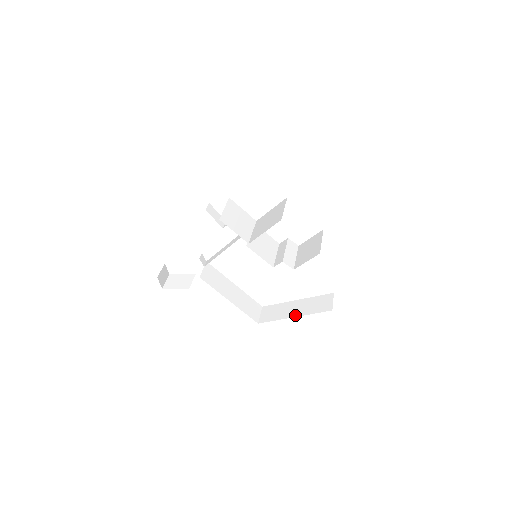
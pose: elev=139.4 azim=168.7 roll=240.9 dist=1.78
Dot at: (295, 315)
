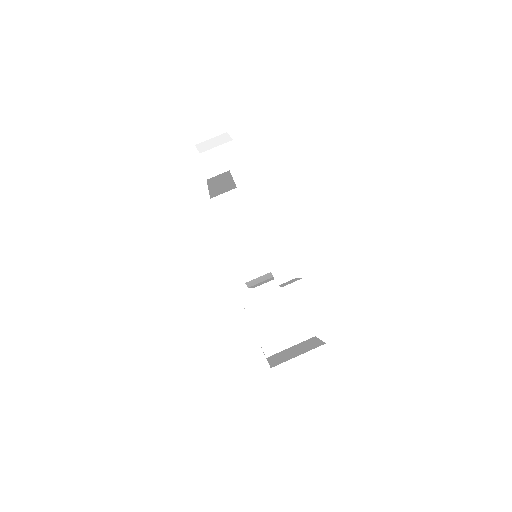
Dot at: (231, 243)
